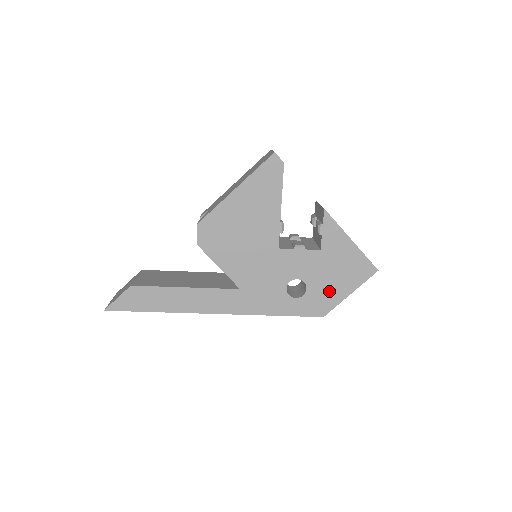
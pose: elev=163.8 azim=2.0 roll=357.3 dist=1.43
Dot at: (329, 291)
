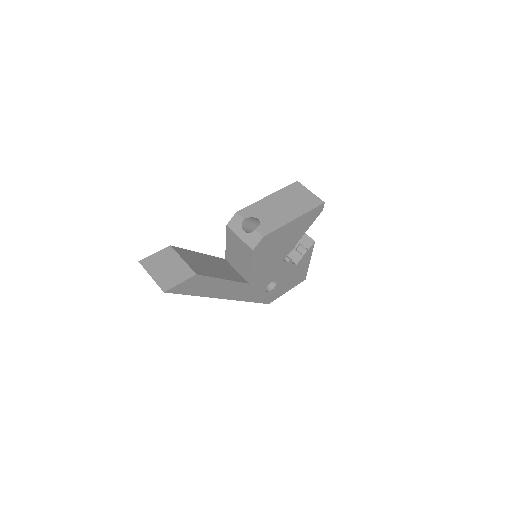
Dot at: (282, 289)
